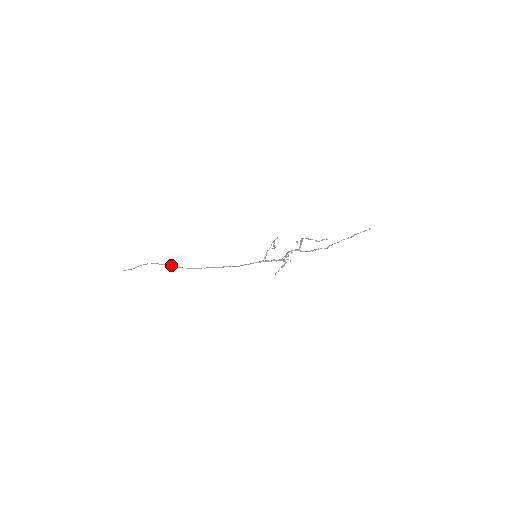
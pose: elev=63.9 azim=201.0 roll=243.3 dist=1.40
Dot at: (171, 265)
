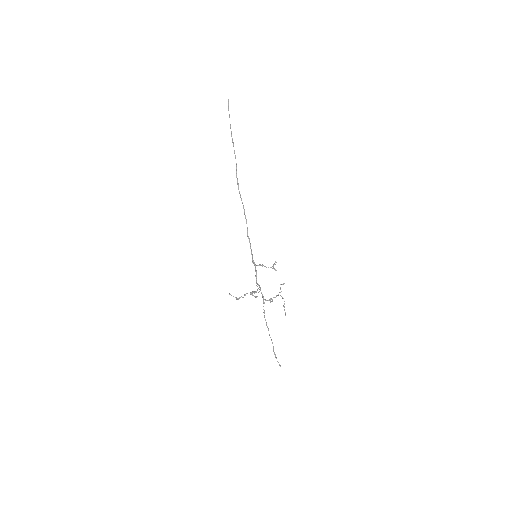
Dot at: (236, 164)
